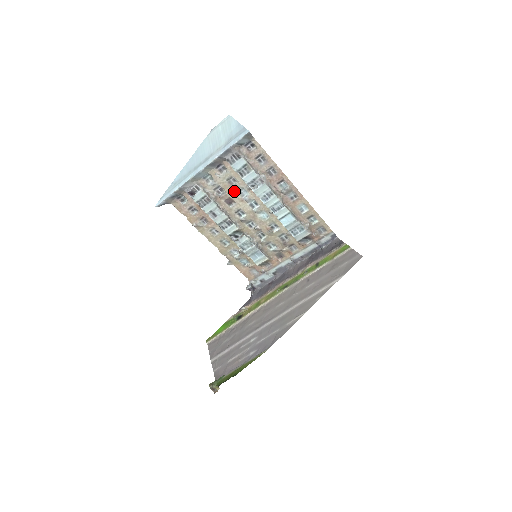
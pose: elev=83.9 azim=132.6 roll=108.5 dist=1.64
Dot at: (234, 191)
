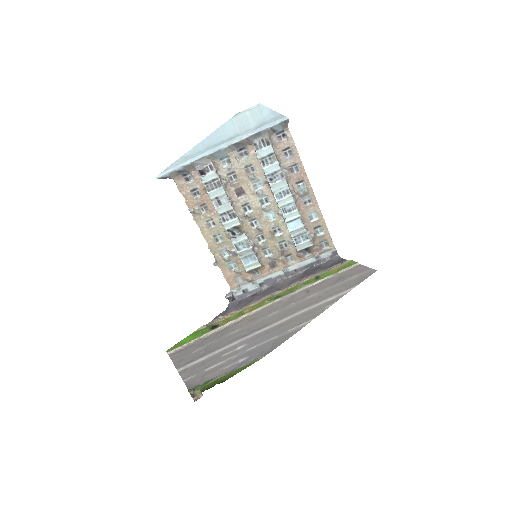
Dot at: (248, 181)
